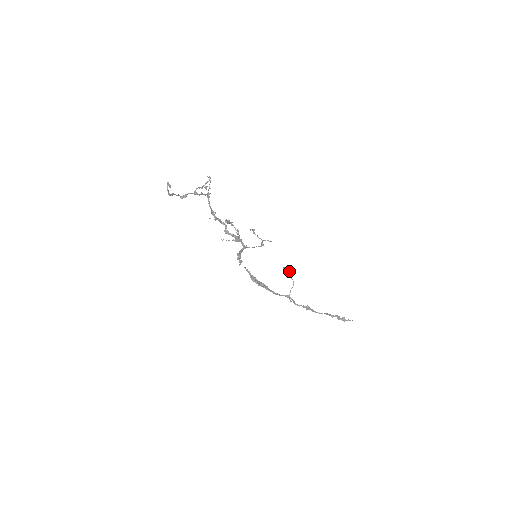
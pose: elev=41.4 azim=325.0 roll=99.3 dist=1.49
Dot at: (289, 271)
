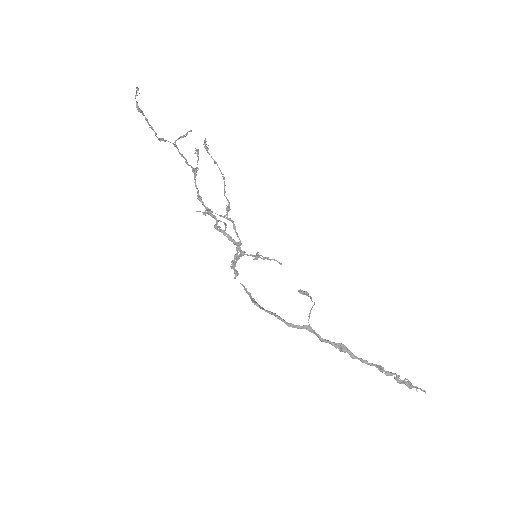
Dot at: occluded
